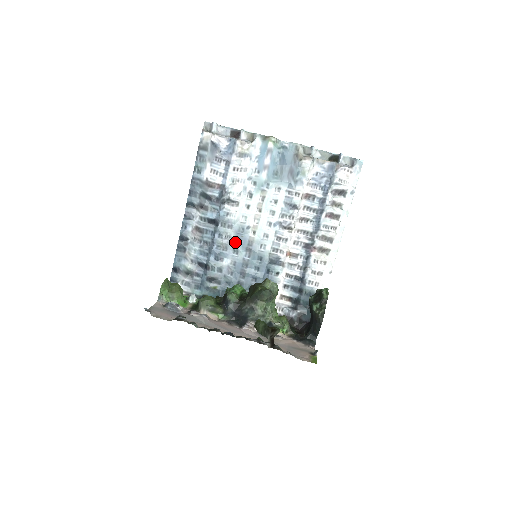
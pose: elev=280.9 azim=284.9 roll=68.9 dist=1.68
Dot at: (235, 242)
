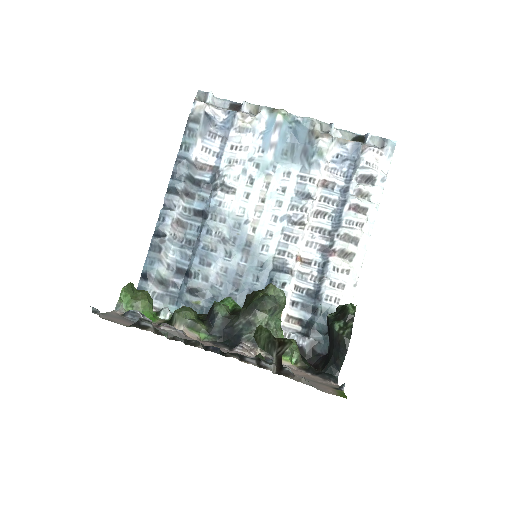
Dot at: (228, 241)
